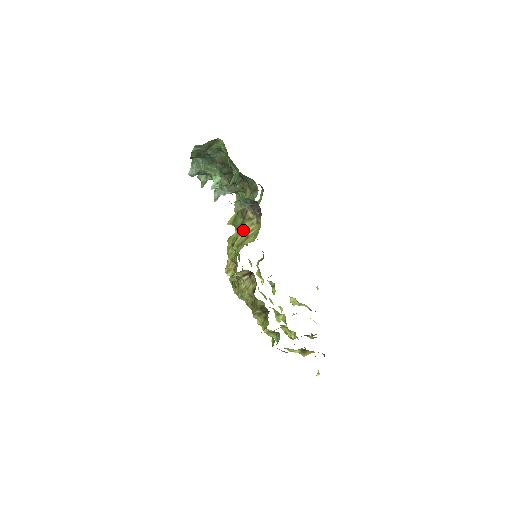
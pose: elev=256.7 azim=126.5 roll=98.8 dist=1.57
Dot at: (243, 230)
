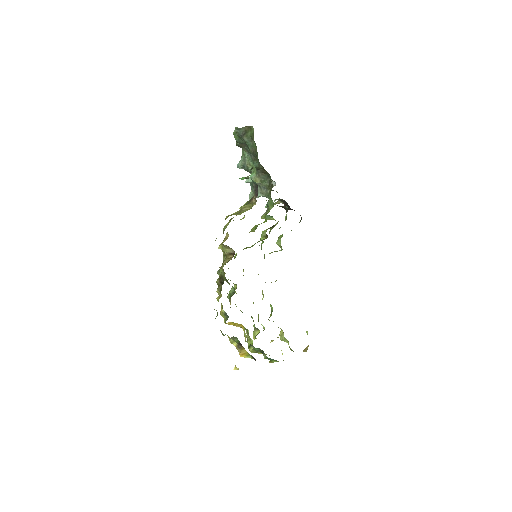
Dot at: (241, 208)
